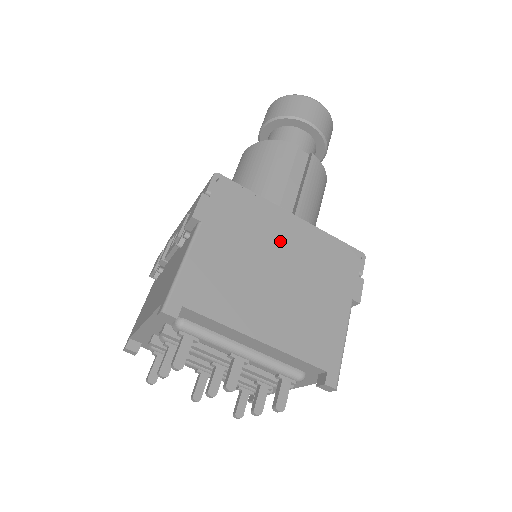
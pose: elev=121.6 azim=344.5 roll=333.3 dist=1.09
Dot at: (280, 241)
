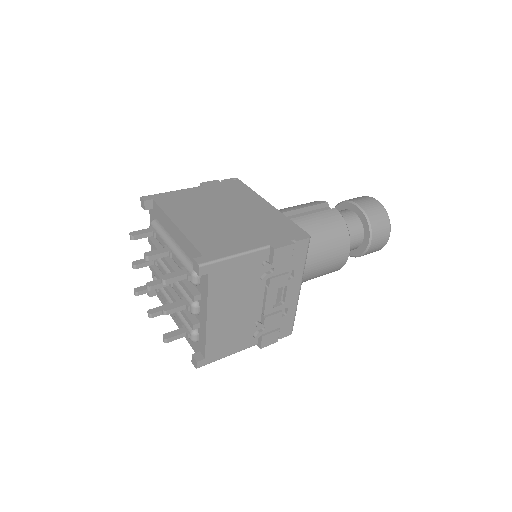
Dot at: (245, 207)
